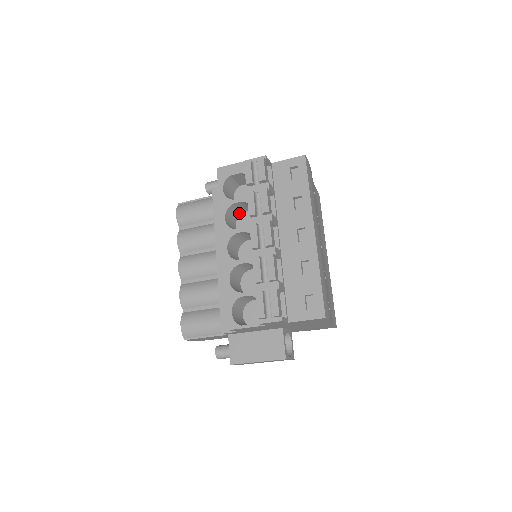
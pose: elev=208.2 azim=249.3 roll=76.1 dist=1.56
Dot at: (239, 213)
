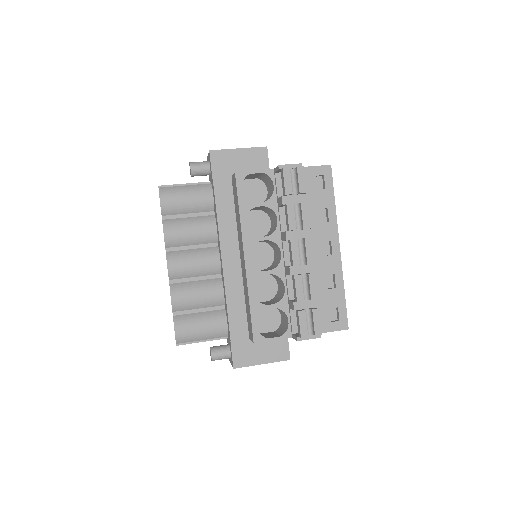
Dot at: occluded
